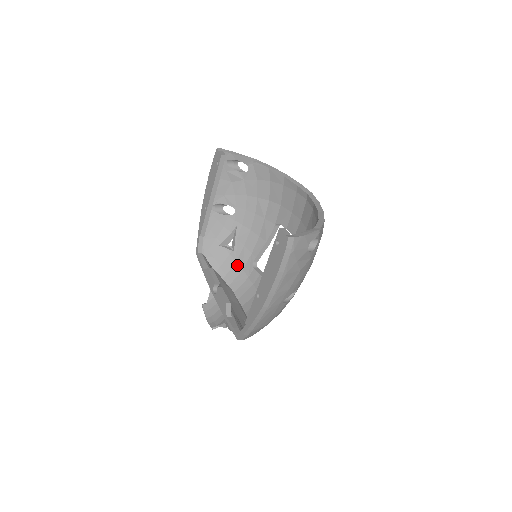
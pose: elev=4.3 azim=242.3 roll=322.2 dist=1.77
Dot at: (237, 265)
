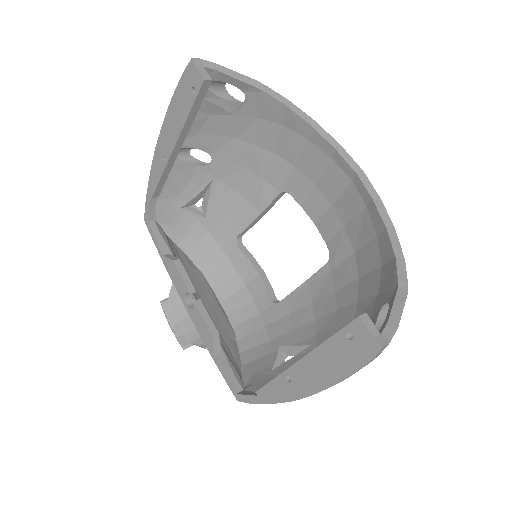
Dot at: (210, 238)
